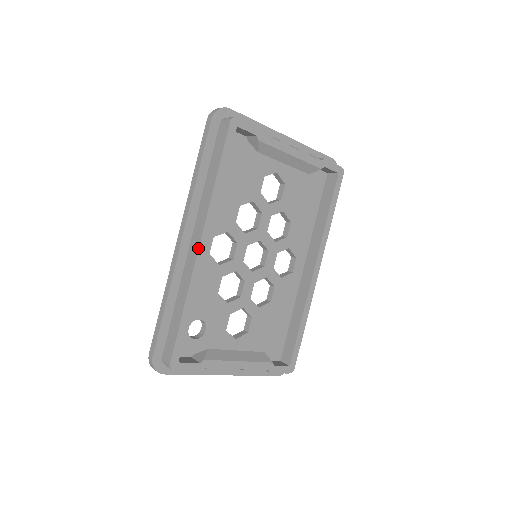
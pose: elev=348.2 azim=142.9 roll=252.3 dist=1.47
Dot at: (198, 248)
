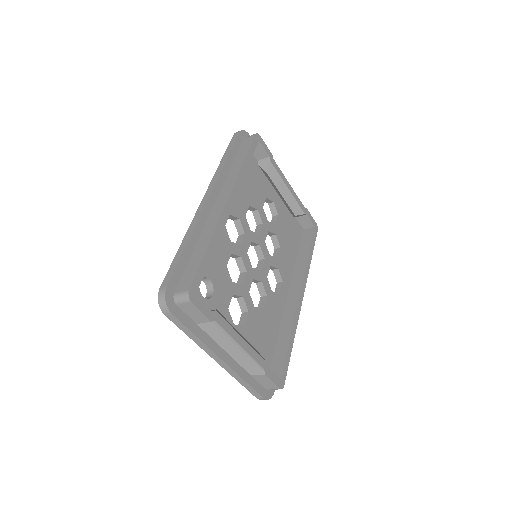
Dot at: (226, 202)
